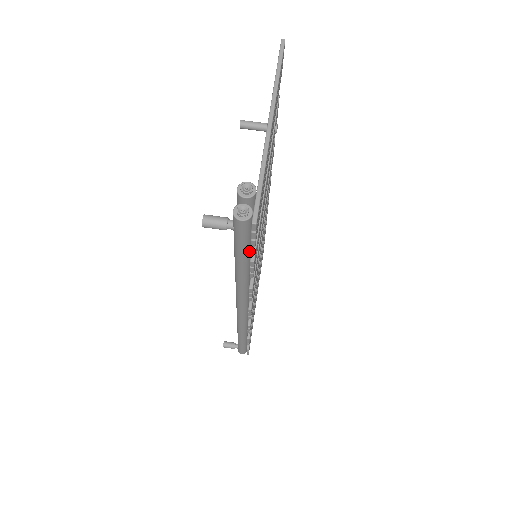
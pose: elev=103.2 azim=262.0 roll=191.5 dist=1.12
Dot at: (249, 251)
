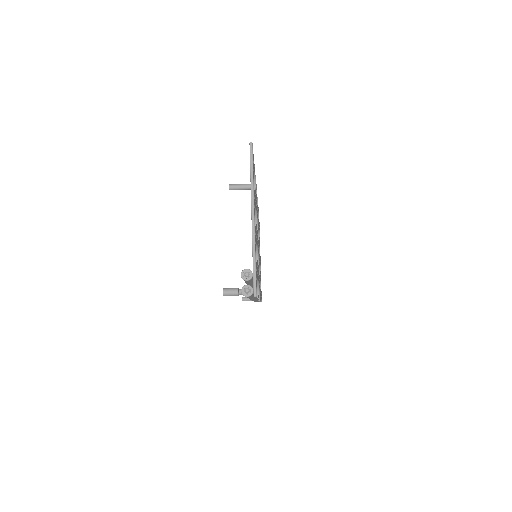
Dot at: occluded
